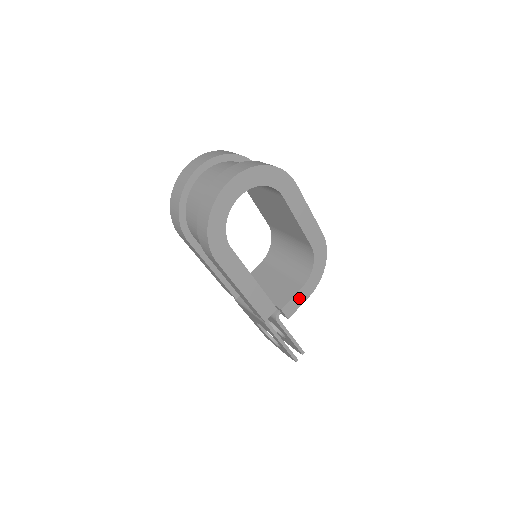
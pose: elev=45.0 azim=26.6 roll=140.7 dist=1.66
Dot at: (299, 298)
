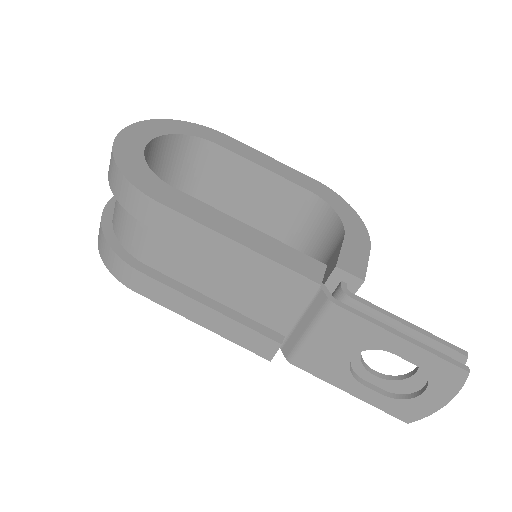
Dot at: (354, 251)
